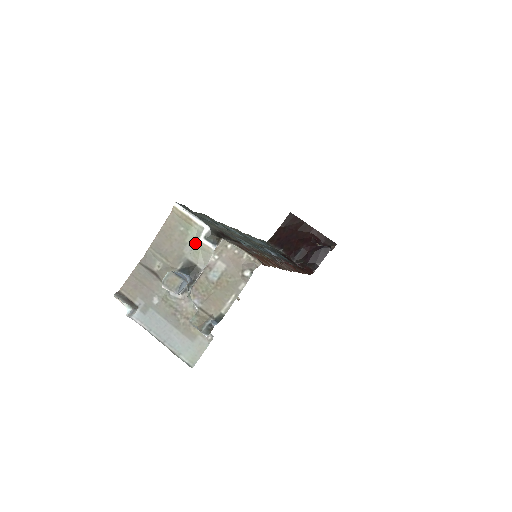
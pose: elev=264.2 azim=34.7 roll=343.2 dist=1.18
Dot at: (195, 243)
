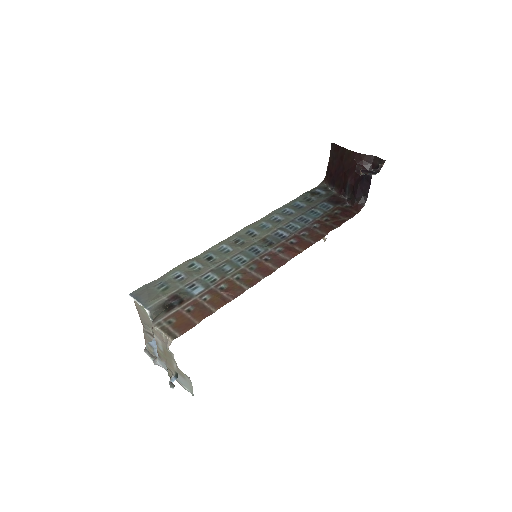
Dot at: occluded
